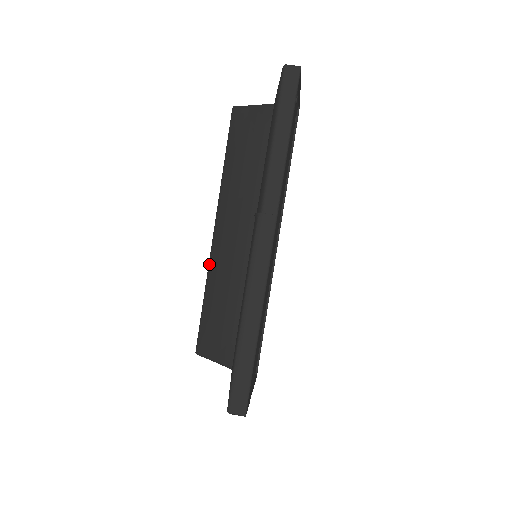
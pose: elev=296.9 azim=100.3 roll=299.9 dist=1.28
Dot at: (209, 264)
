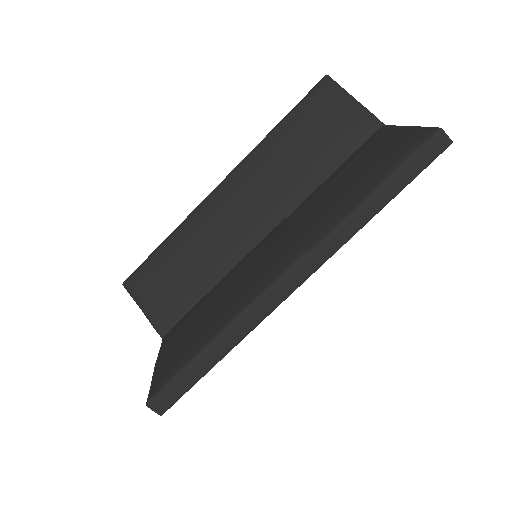
Dot at: (194, 212)
